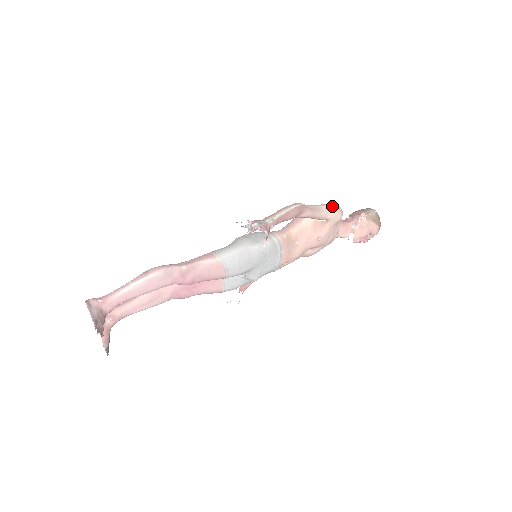
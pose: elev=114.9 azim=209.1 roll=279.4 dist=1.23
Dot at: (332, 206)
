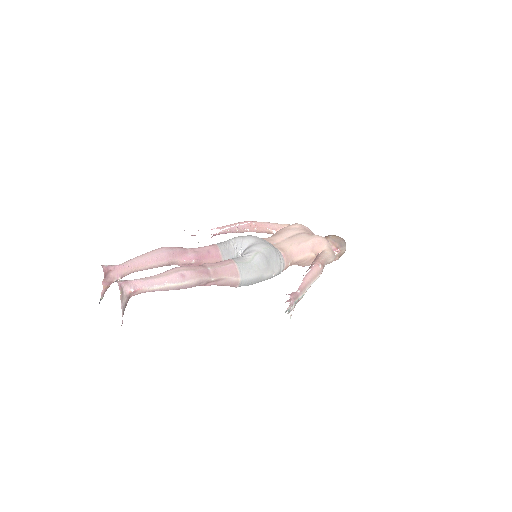
Dot at: (333, 259)
